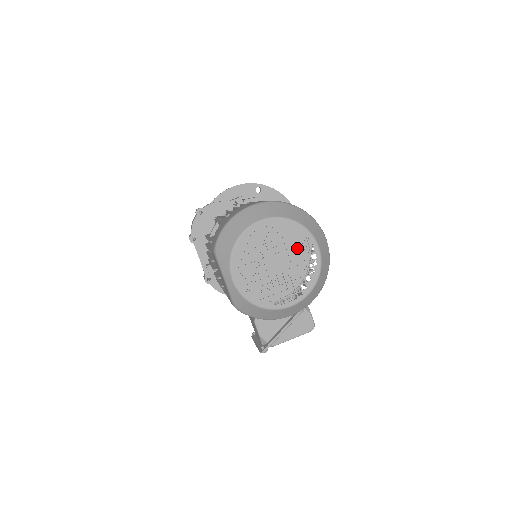
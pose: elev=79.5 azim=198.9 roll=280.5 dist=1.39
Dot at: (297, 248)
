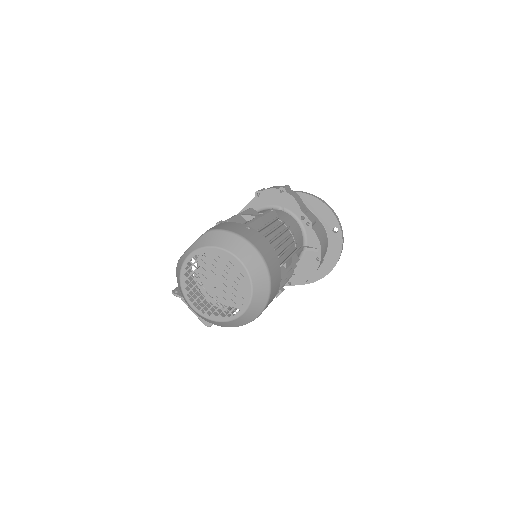
Dot at: occluded
